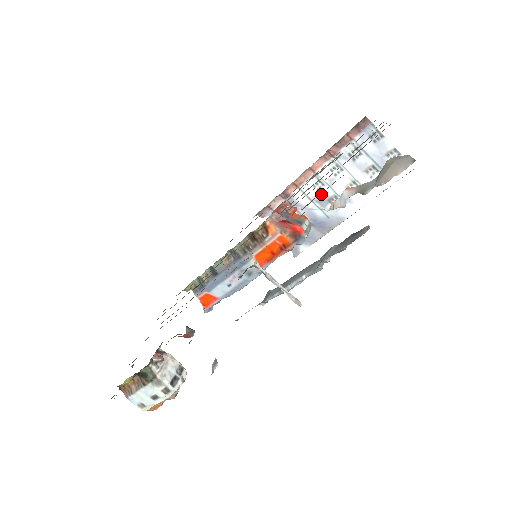
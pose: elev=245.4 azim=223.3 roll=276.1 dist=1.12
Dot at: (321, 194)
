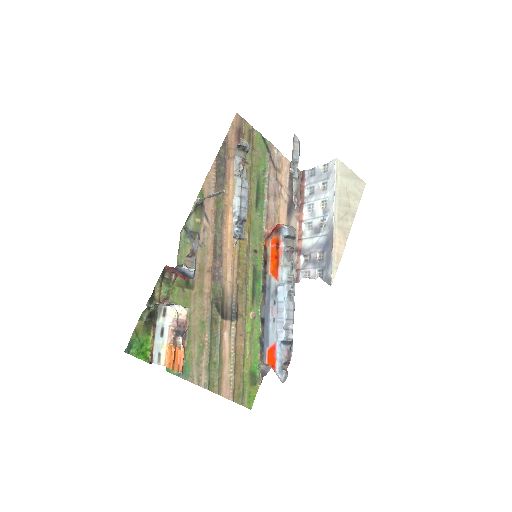
Dot at: (314, 228)
